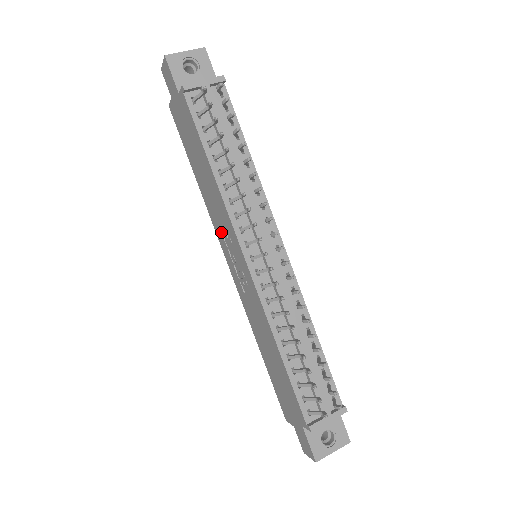
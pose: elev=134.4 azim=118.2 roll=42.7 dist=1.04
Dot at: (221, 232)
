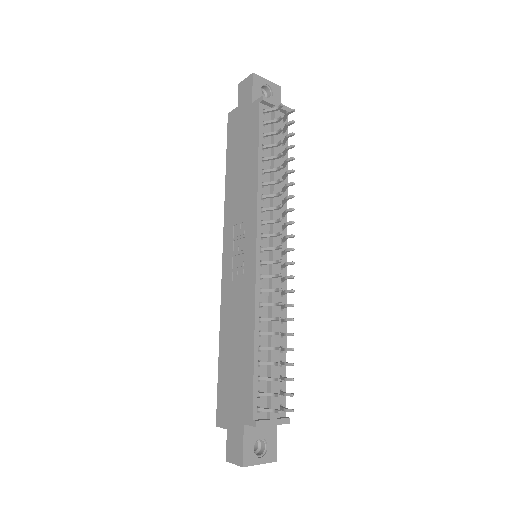
Dot at: (233, 224)
